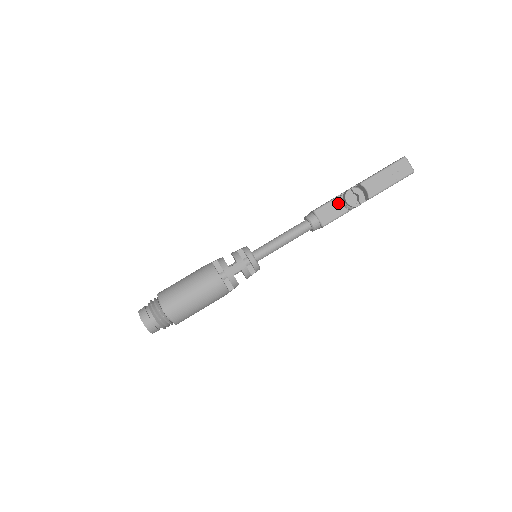
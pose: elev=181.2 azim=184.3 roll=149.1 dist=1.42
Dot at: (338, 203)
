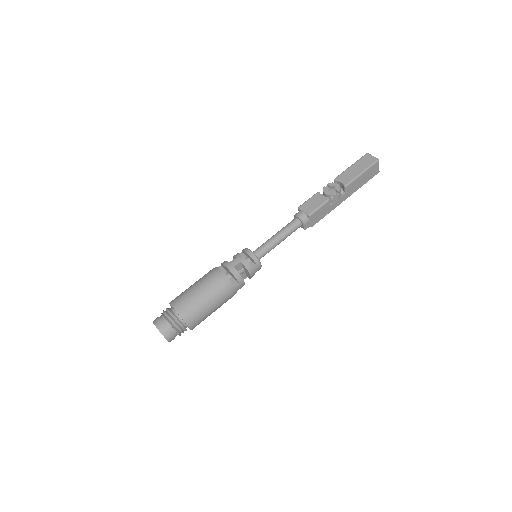
Dot at: (318, 196)
